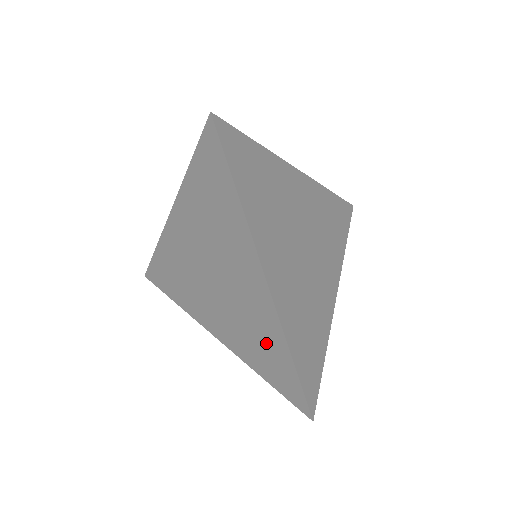
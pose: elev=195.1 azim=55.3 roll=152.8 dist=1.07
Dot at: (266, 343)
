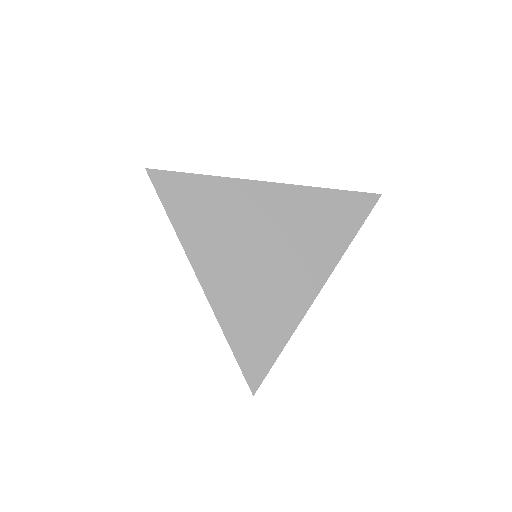
Dot at: occluded
